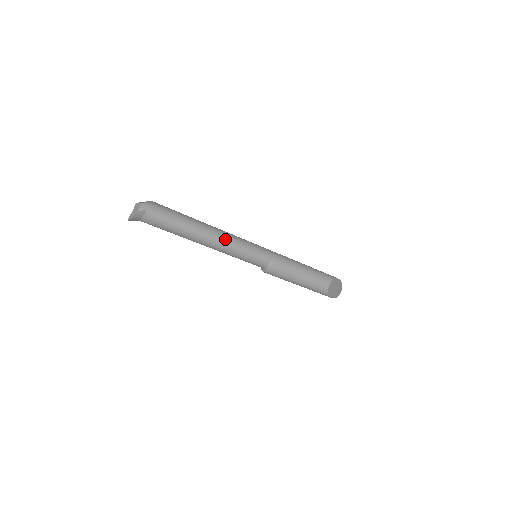
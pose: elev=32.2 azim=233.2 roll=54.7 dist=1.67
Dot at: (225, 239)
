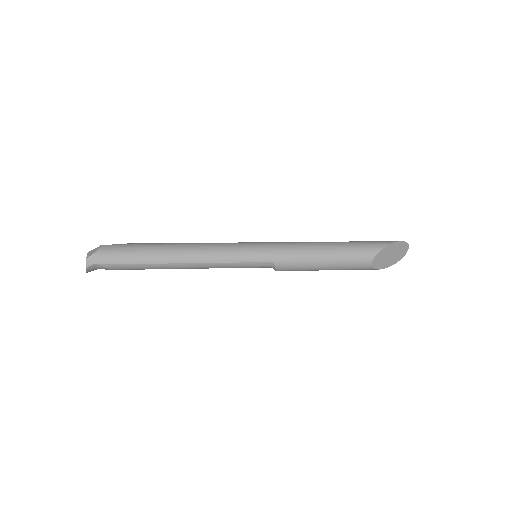
Dot at: (200, 260)
